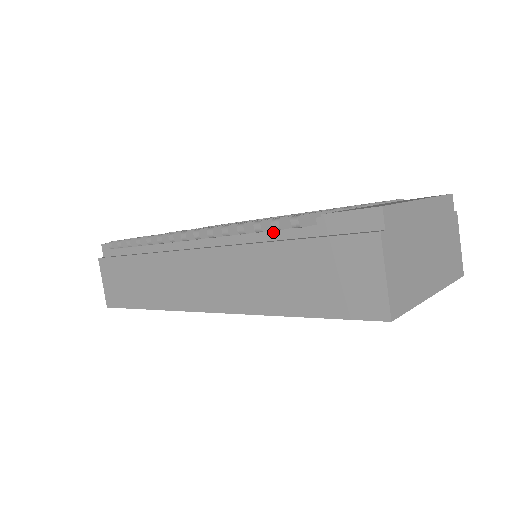
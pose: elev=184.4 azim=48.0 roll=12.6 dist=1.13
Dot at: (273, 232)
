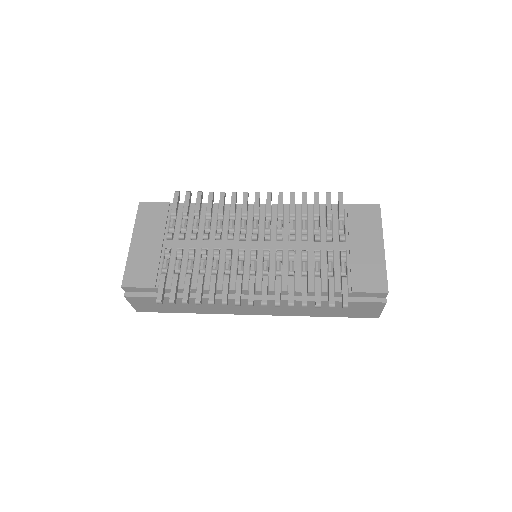
Dot at: occluded
